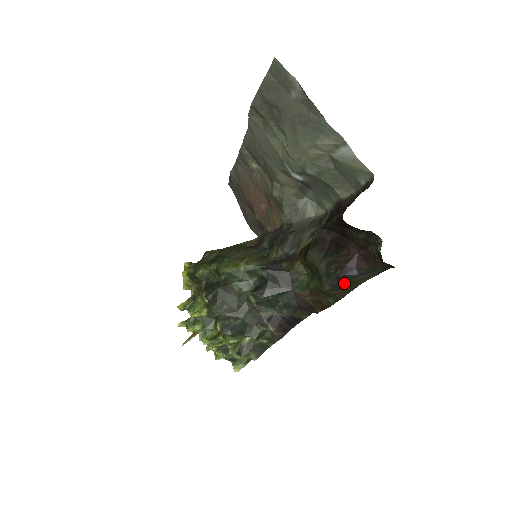
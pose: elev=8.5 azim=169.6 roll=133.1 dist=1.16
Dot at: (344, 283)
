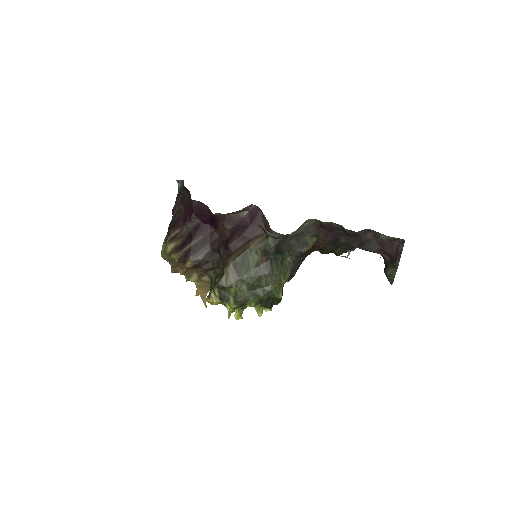
Dot at: occluded
